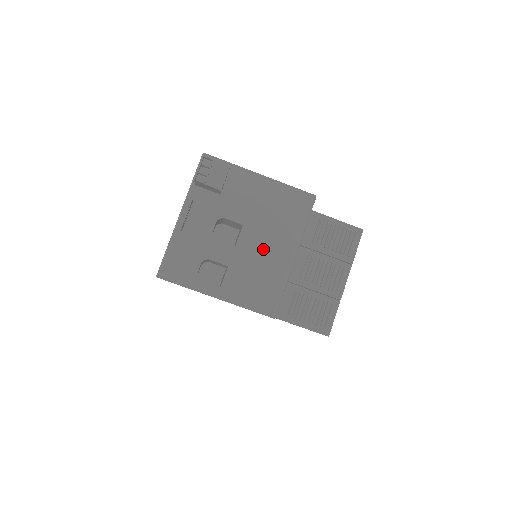
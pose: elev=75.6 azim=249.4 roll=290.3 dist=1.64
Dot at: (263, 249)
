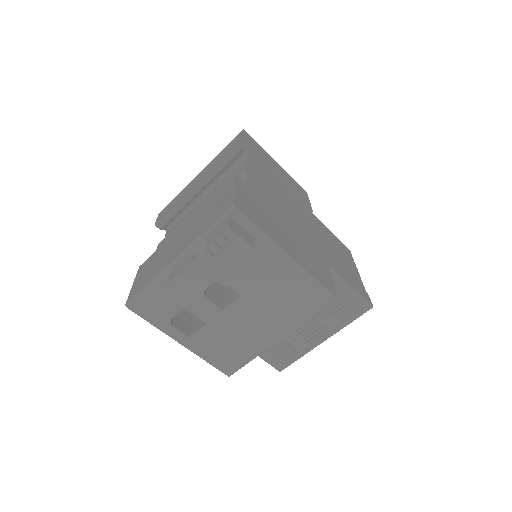
Dot at: (251, 323)
